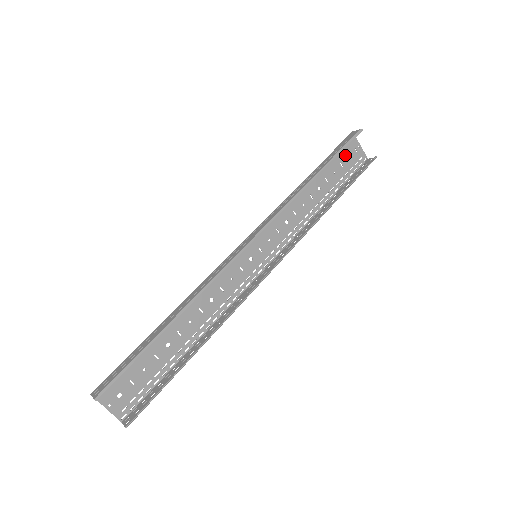
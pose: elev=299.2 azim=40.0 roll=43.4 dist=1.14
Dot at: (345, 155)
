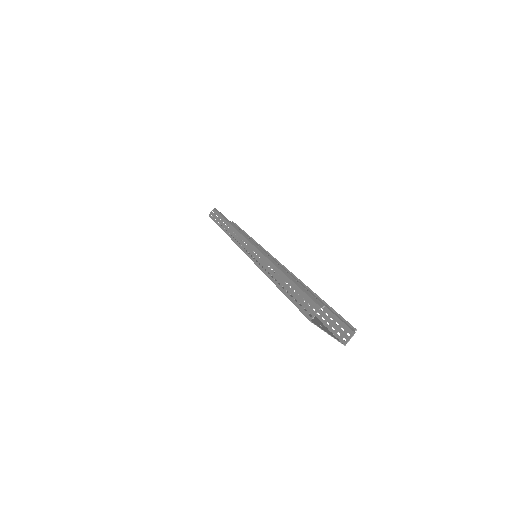
Dot at: occluded
